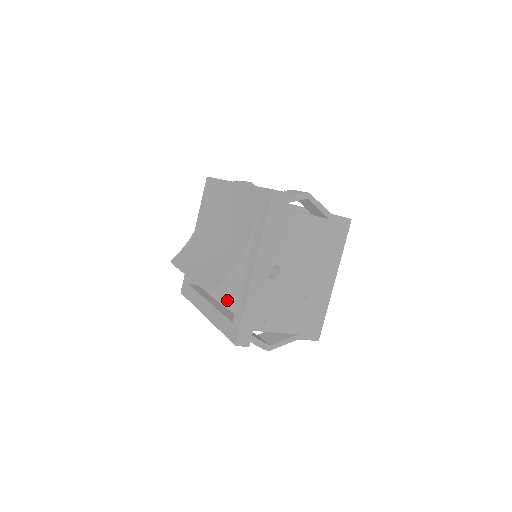
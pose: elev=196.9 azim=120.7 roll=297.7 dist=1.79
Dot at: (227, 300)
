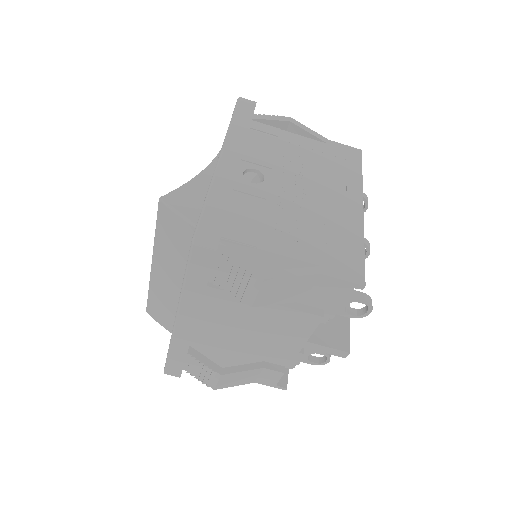
Dot at: (185, 208)
